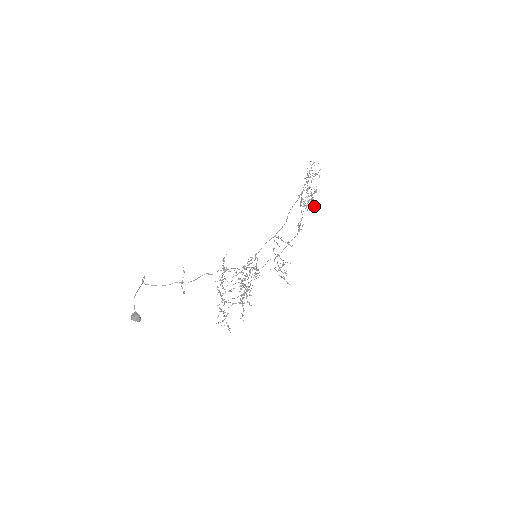
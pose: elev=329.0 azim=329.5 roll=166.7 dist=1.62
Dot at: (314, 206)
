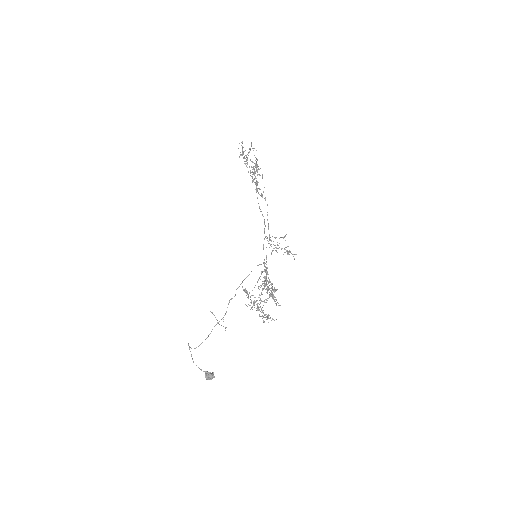
Dot at: (260, 168)
